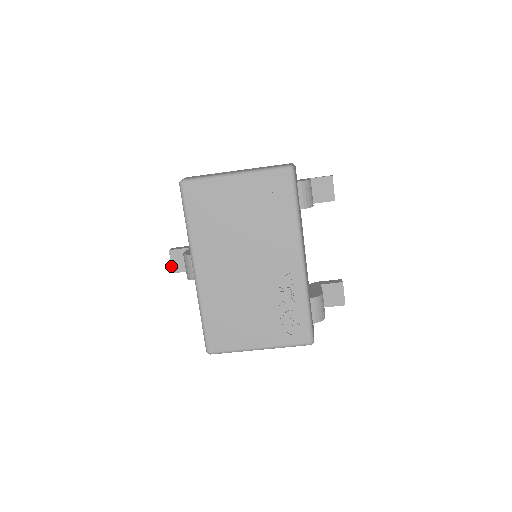
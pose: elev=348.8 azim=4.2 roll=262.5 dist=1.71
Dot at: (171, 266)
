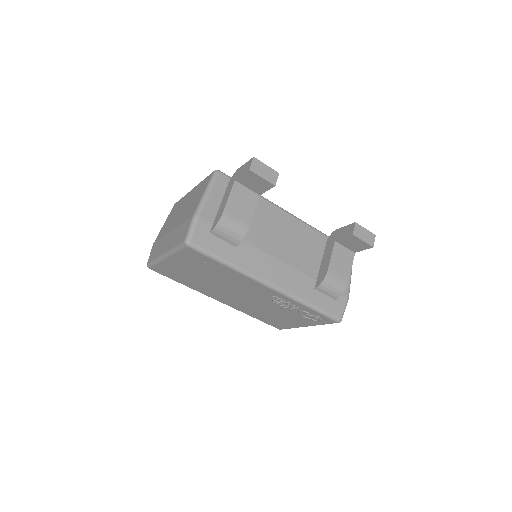
Dot at: occluded
